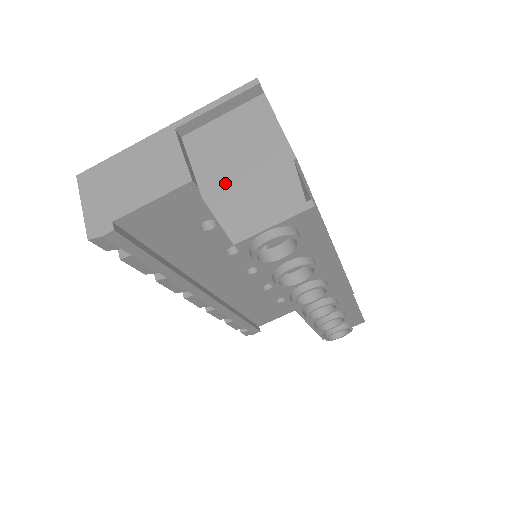
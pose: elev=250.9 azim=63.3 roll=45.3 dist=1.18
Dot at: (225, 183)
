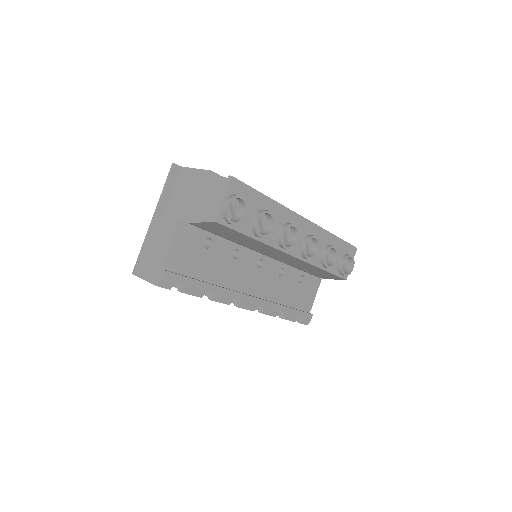
Dot at: (193, 208)
